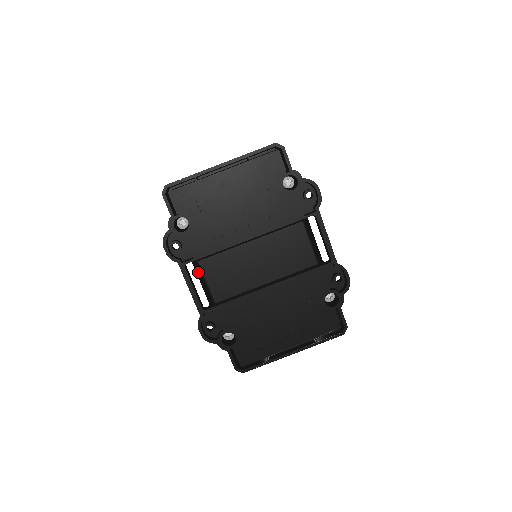
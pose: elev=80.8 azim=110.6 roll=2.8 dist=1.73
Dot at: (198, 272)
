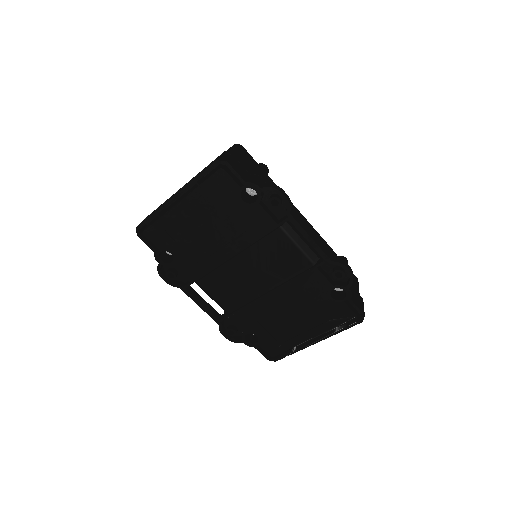
Dot at: (202, 289)
